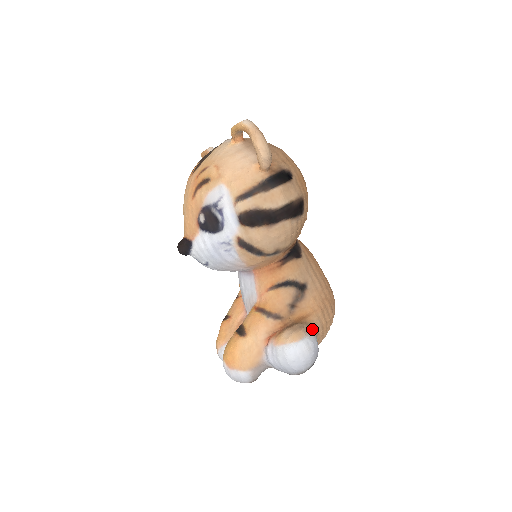
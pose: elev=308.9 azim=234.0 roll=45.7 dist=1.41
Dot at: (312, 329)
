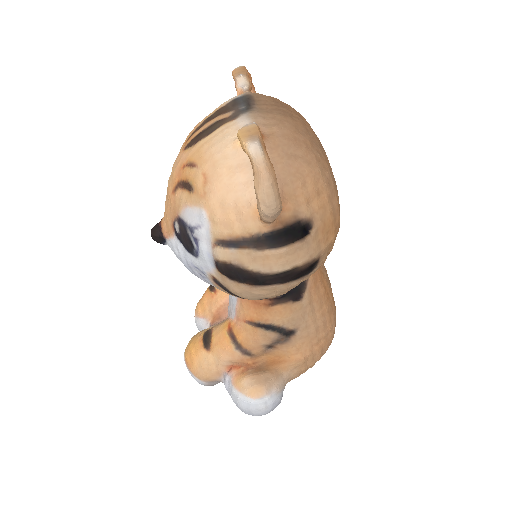
Dot at: (280, 383)
